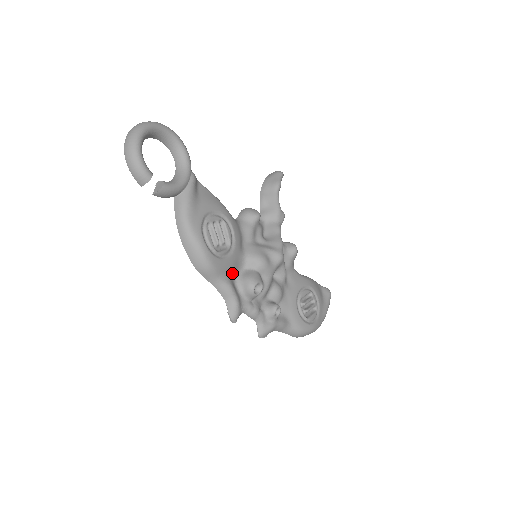
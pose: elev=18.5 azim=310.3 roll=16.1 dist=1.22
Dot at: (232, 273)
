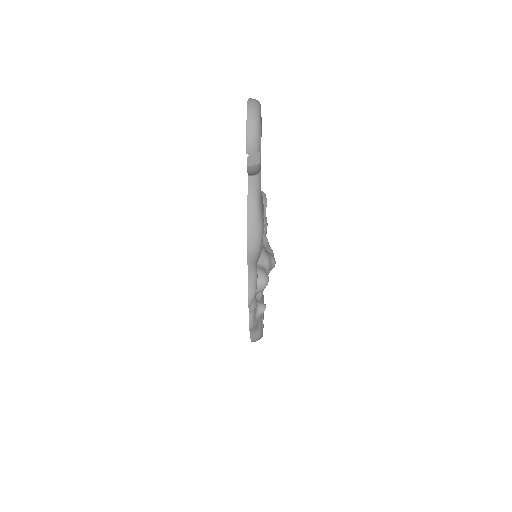
Dot at: occluded
